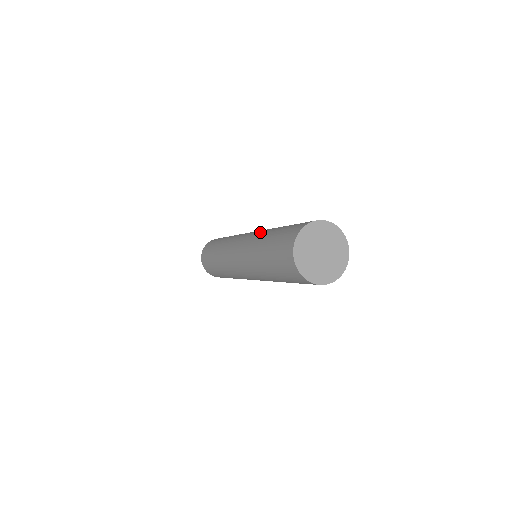
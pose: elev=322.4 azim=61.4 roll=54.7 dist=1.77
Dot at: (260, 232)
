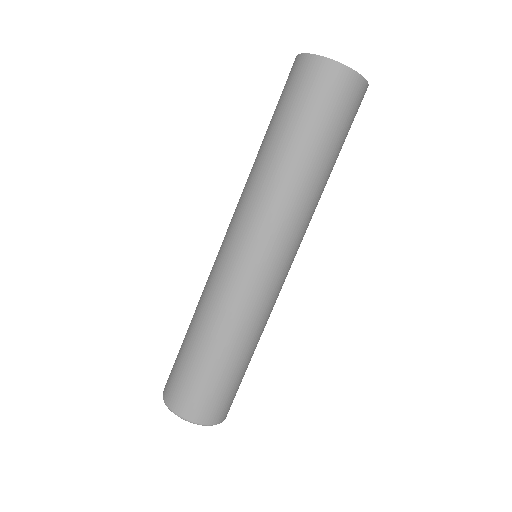
Dot at: occluded
